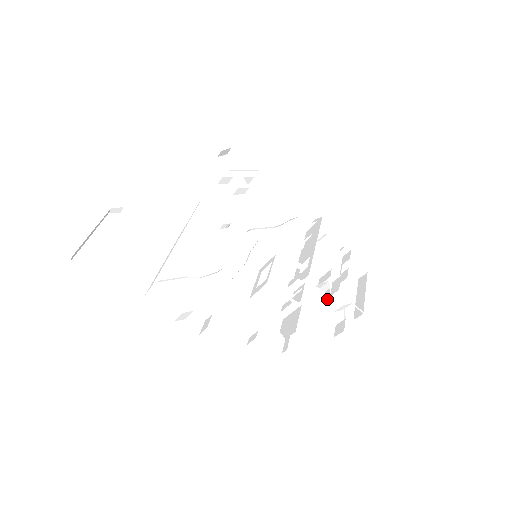
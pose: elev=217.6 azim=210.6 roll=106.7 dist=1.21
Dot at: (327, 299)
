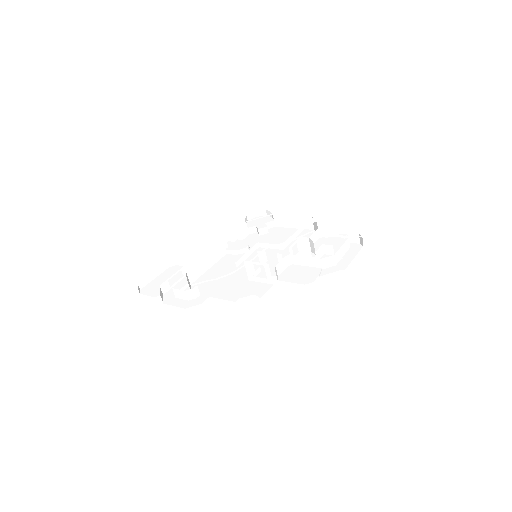
Dot at: (309, 261)
